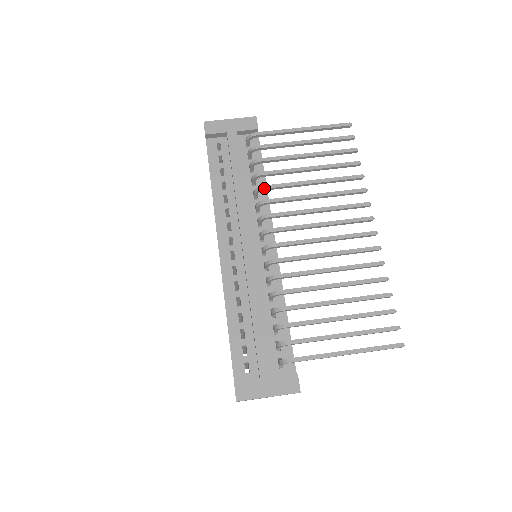
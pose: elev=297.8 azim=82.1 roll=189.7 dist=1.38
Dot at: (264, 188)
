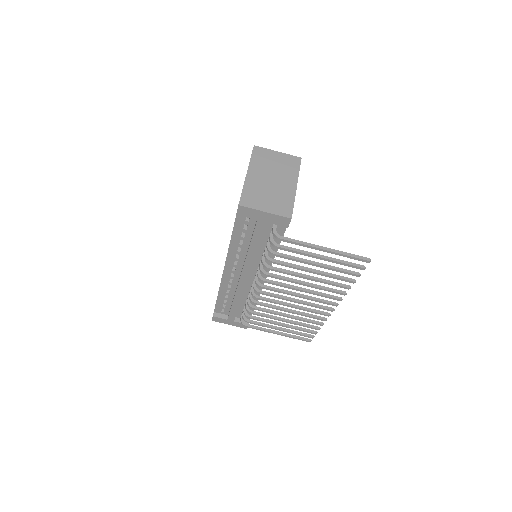
Dot at: (268, 269)
